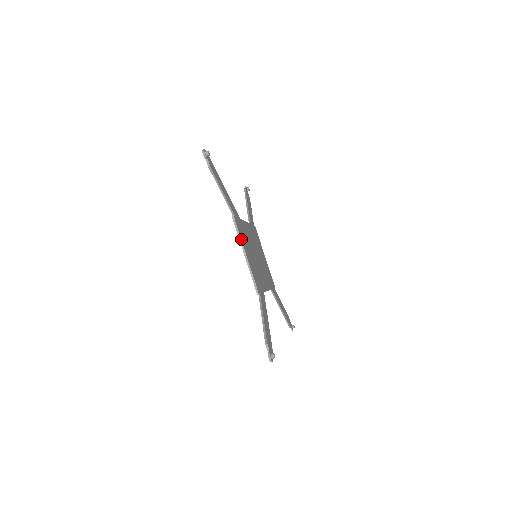
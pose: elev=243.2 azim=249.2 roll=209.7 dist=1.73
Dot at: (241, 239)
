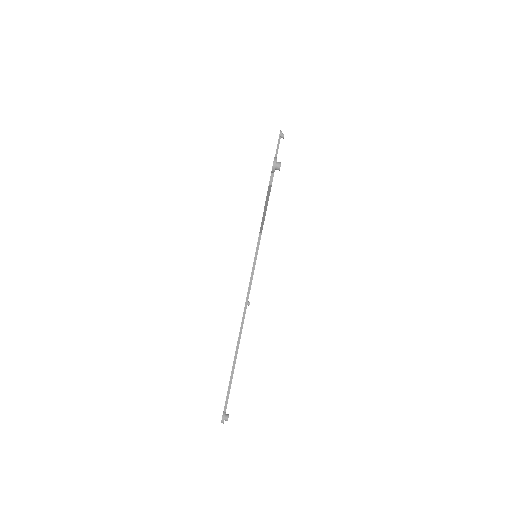
Dot at: (255, 264)
